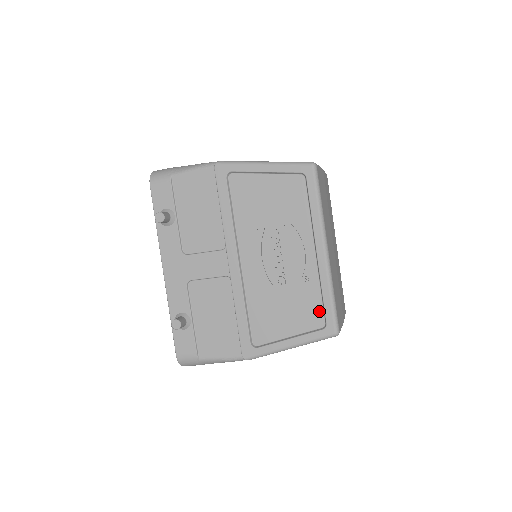
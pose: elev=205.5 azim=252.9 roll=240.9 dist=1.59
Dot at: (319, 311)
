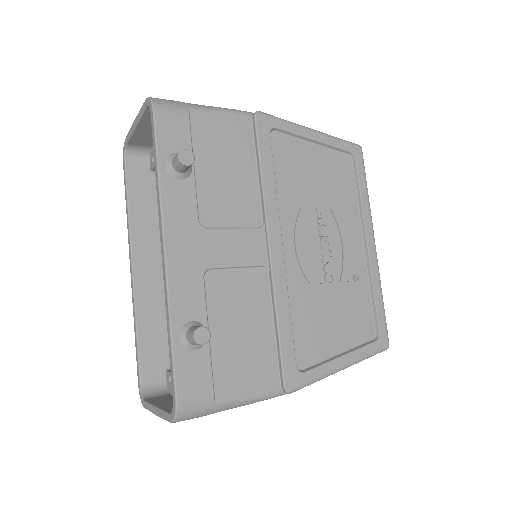
Dot at: (369, 318)
